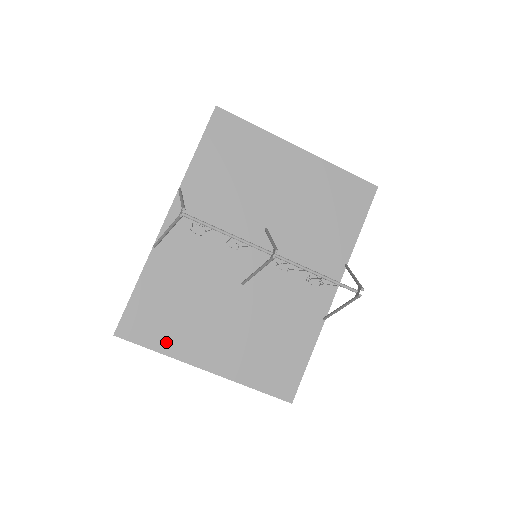
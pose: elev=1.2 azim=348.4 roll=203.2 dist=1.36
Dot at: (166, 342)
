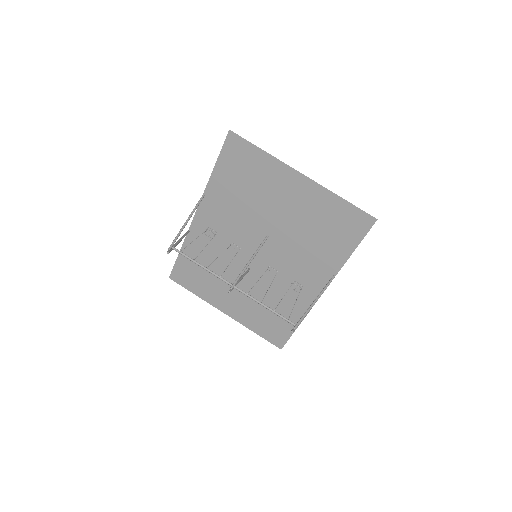
Dot at: (199, 290)
